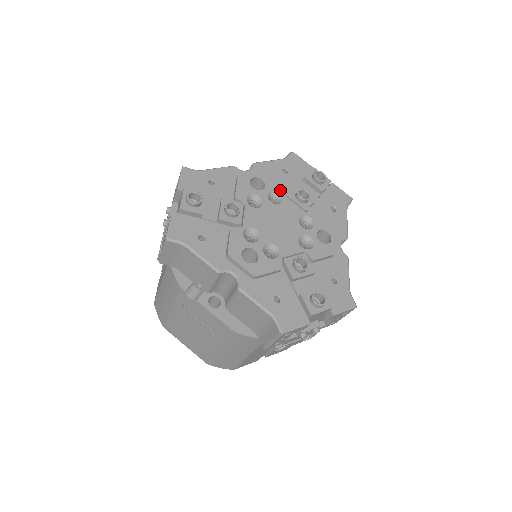
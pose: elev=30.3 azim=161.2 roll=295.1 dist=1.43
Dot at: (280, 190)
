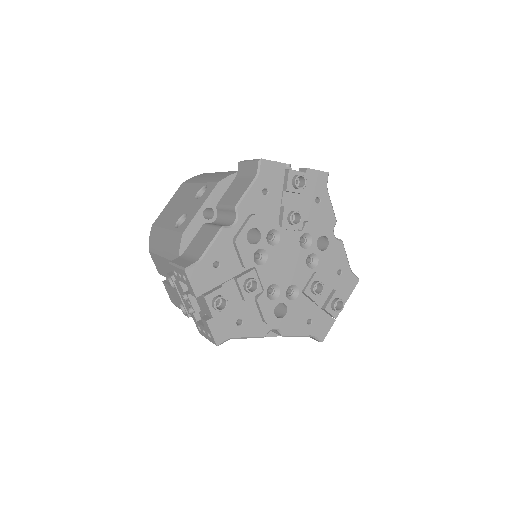
Dot at: (274, 226)
